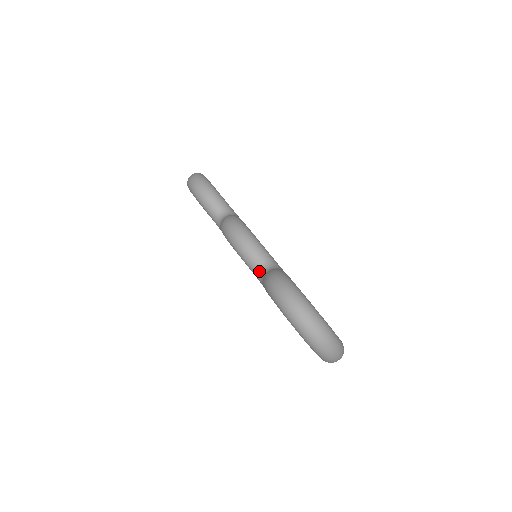
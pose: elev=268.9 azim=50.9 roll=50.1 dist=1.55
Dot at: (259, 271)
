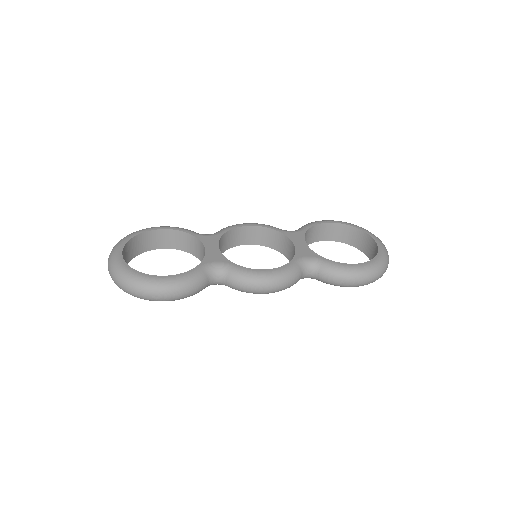
Dot at: occluded
